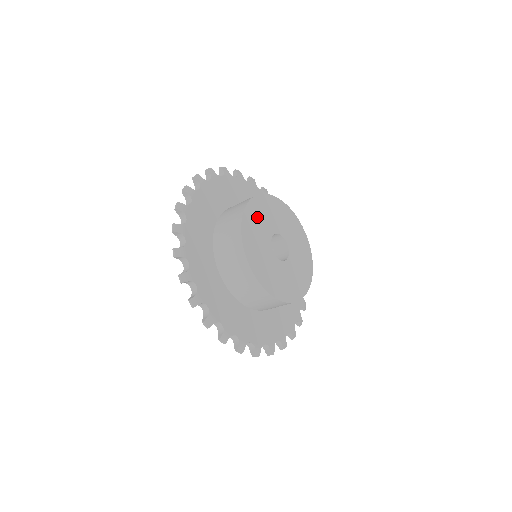
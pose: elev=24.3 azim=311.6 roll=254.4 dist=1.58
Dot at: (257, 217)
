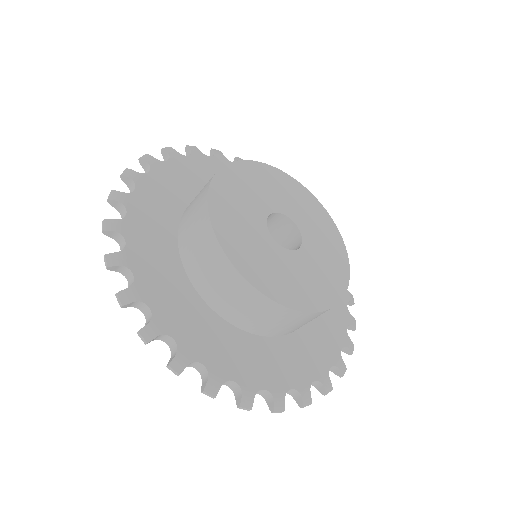
Dot at: (243, 184)
